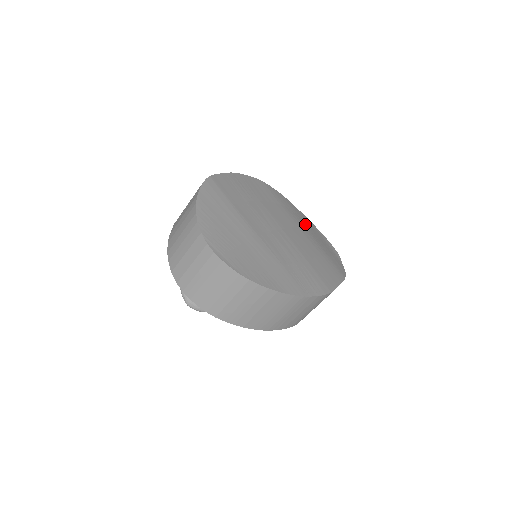
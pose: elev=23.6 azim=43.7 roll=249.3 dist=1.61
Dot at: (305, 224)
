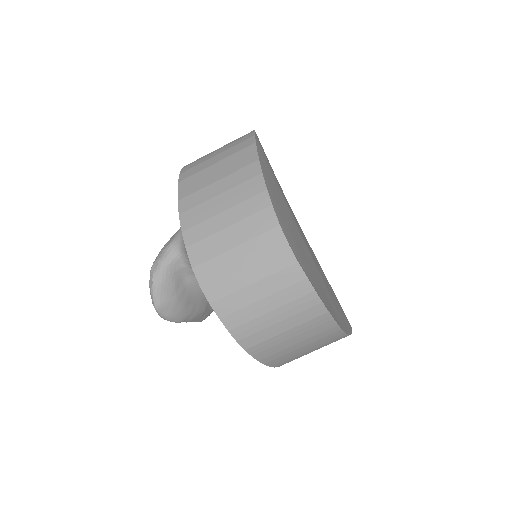
Dot at: occluded
